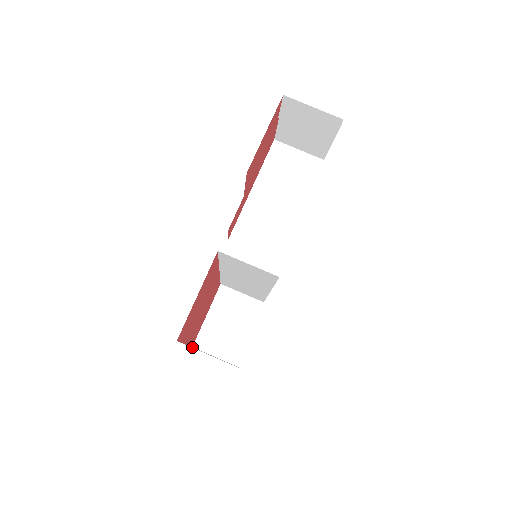
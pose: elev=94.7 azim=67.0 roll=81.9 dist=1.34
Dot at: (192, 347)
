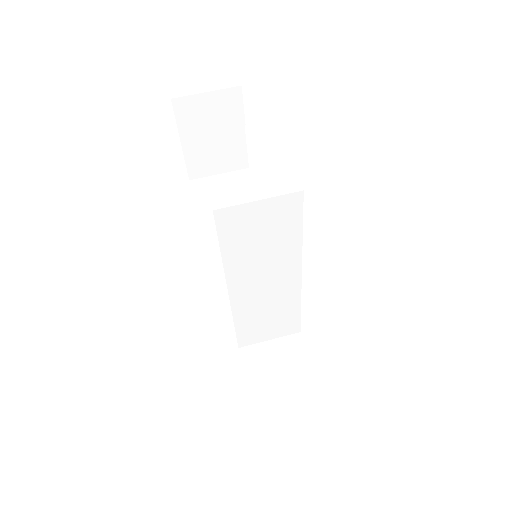
Dot at: occluded
